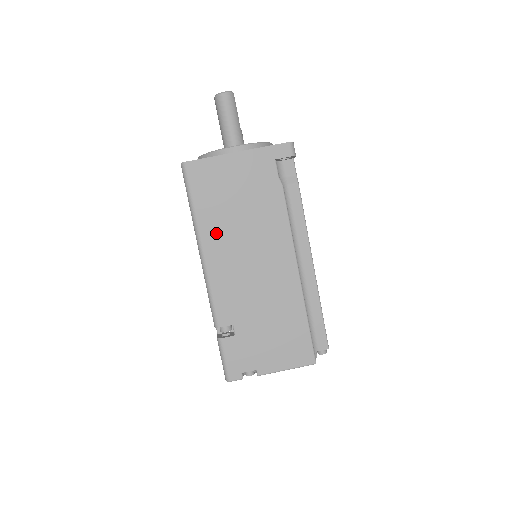
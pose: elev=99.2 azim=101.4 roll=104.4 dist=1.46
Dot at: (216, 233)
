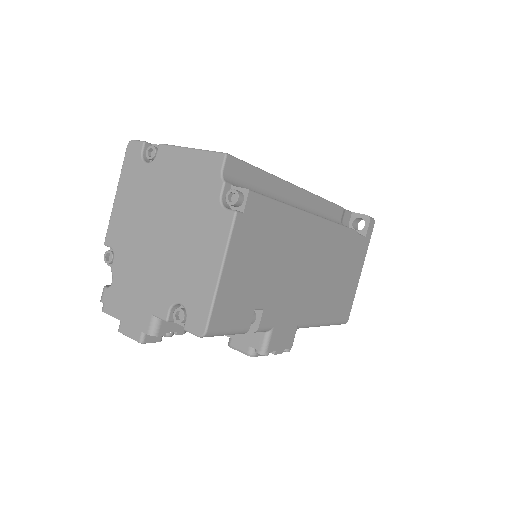
Dot at: occluded
